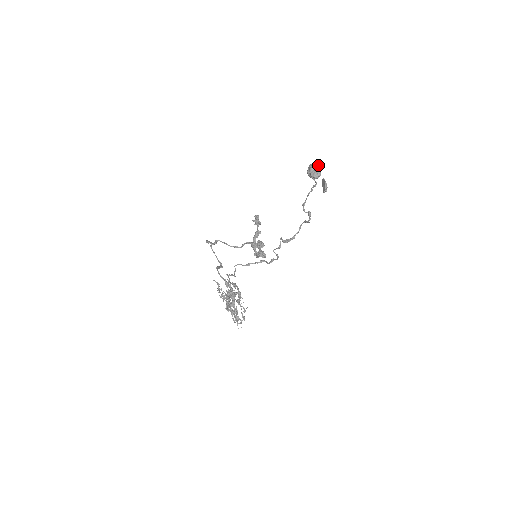
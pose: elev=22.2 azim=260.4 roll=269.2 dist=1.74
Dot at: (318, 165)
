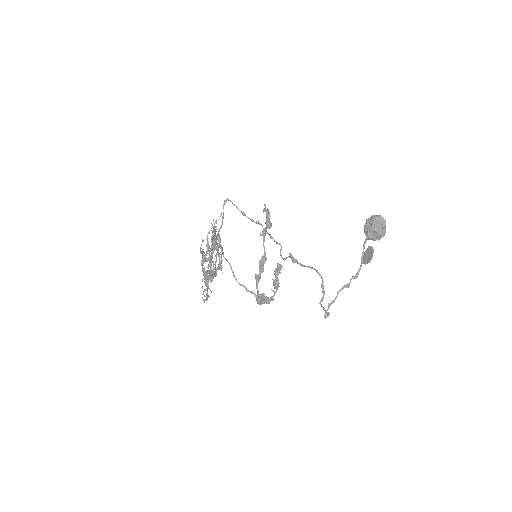
Dot at: (382, 235)
